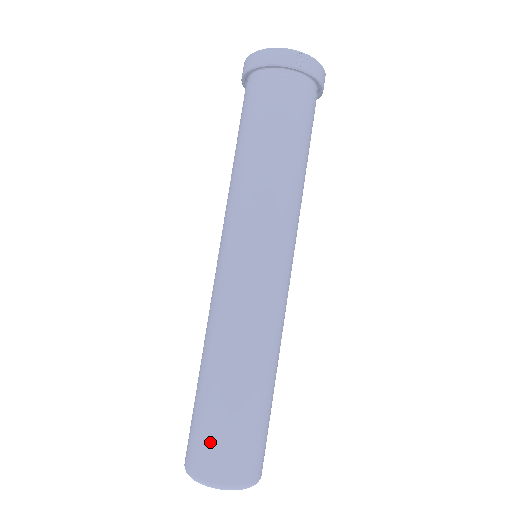
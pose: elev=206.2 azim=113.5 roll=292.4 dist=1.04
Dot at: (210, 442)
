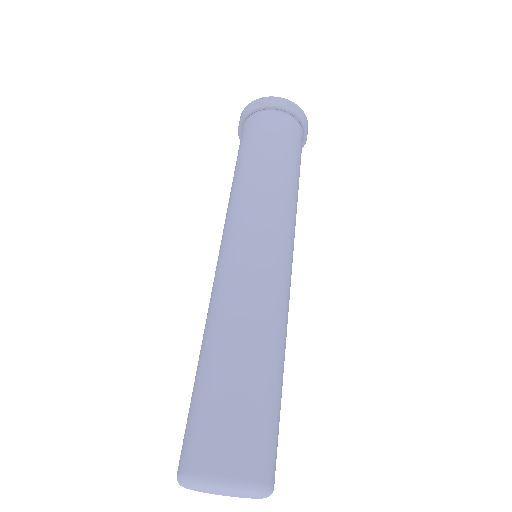
Dot at: (186, 428)
